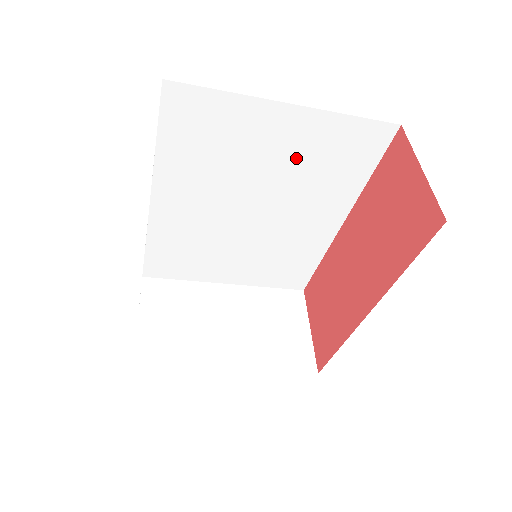
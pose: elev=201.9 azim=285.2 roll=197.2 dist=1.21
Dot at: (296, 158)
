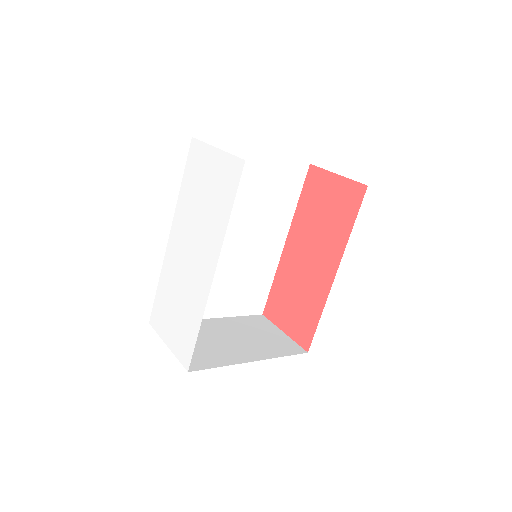
Dot at: (260, 191)
